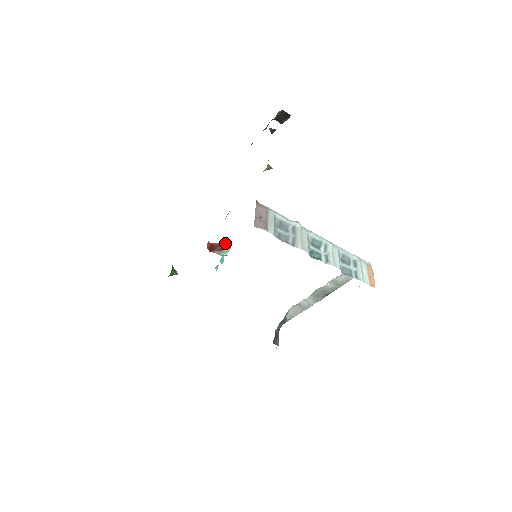
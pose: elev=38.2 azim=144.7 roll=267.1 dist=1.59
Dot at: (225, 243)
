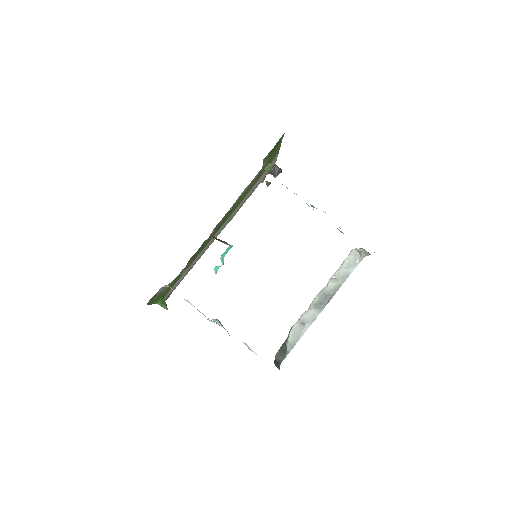
Dot at: occluded
